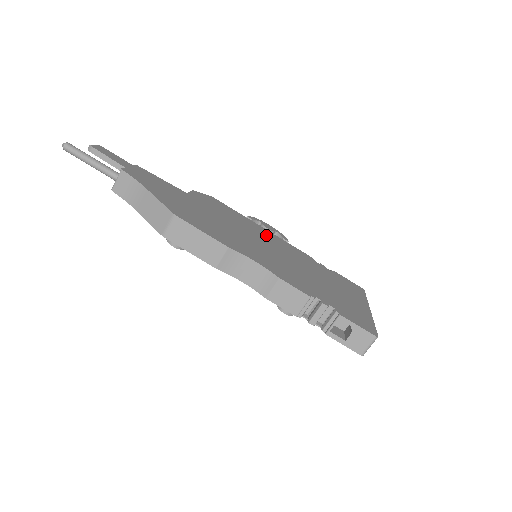
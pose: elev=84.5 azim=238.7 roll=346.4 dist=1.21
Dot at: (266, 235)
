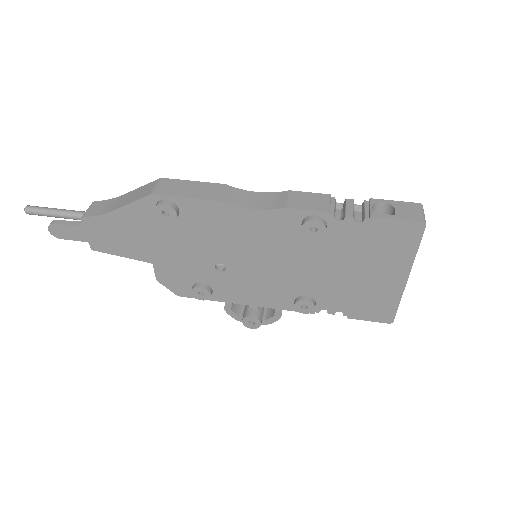
Dot at: occluded
